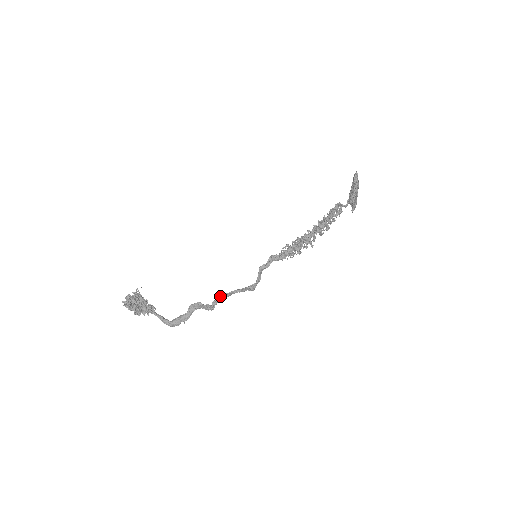
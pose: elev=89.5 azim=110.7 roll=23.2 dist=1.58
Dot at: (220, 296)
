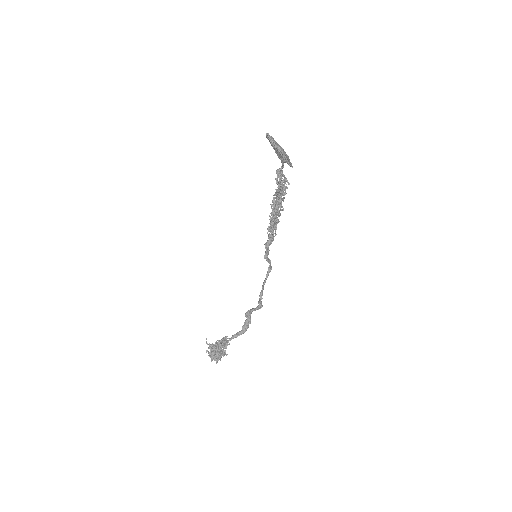
Dot at: (260, 298)
